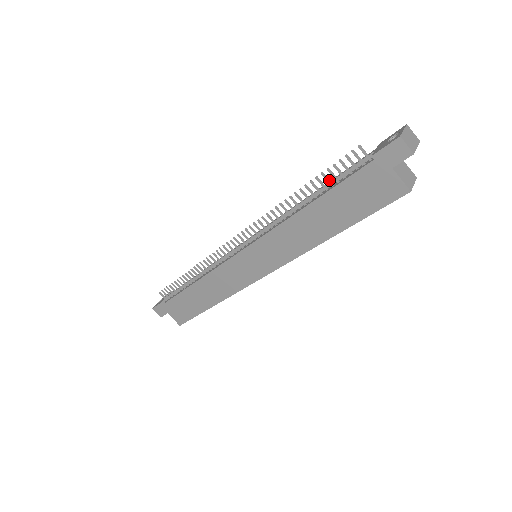
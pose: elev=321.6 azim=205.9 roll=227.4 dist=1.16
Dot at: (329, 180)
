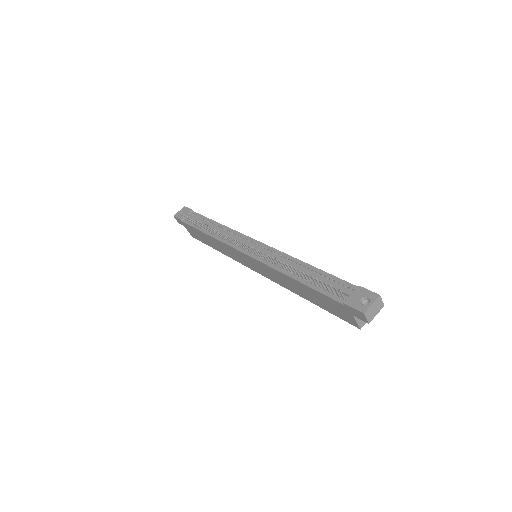
Dot at: (315, 282)
